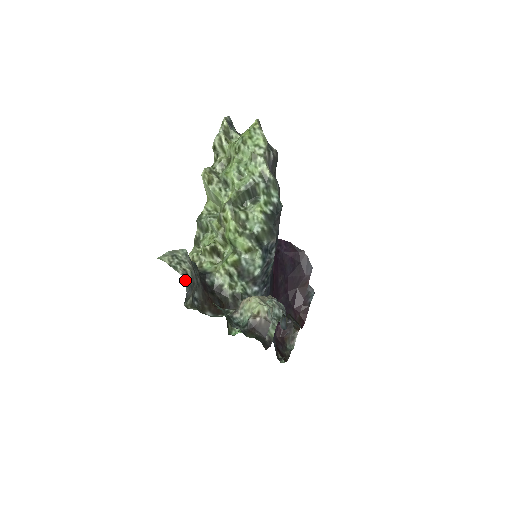
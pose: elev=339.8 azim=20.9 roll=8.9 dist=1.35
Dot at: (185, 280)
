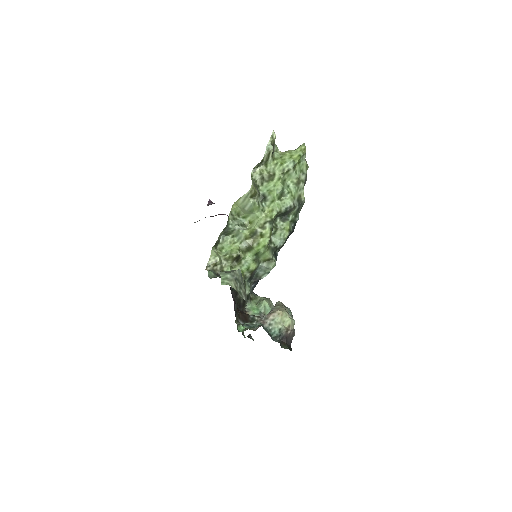
Dot at: occluded
